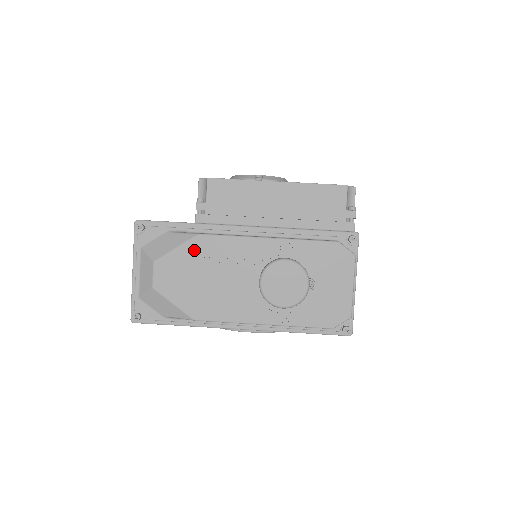
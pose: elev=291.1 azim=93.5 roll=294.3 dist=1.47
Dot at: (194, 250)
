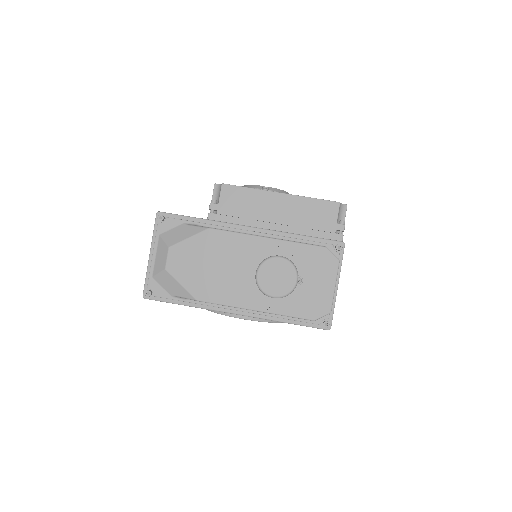
Dot at: (204, 241)
